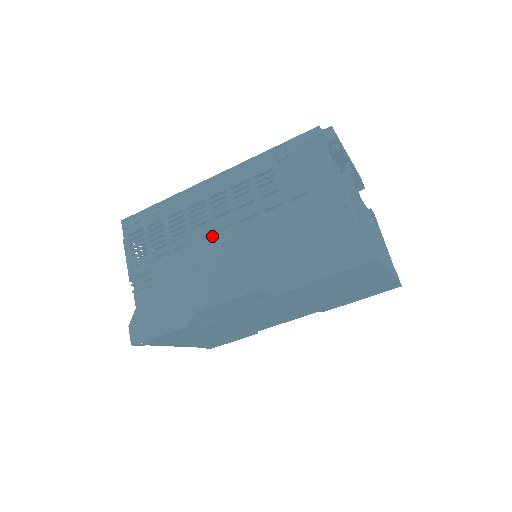
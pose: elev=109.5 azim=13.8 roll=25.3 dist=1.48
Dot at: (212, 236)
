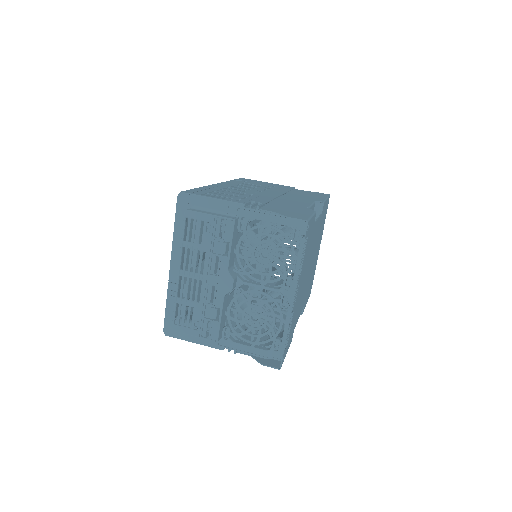
Dot at: (260, 192)
